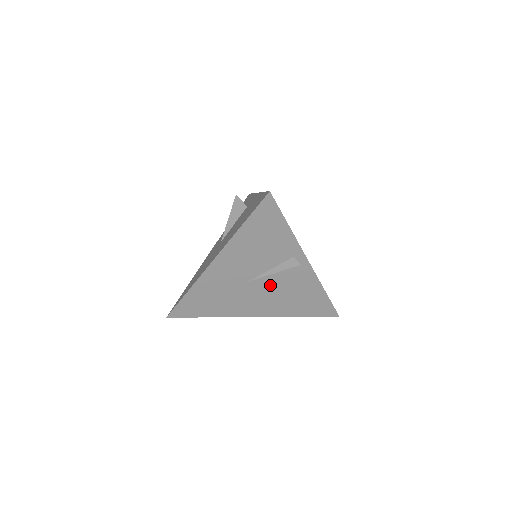
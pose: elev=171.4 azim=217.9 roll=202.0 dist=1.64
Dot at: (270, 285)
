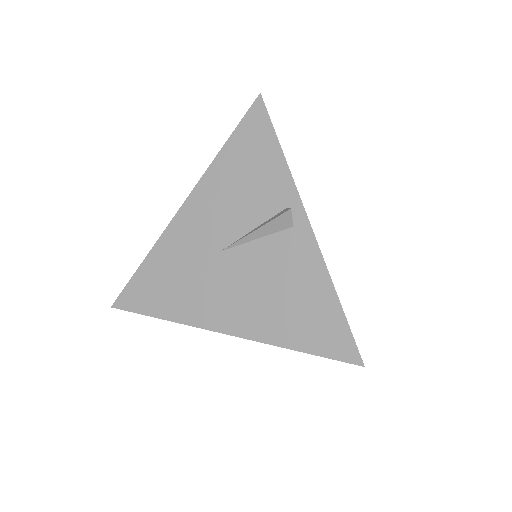
Dot at: (251, 264)
